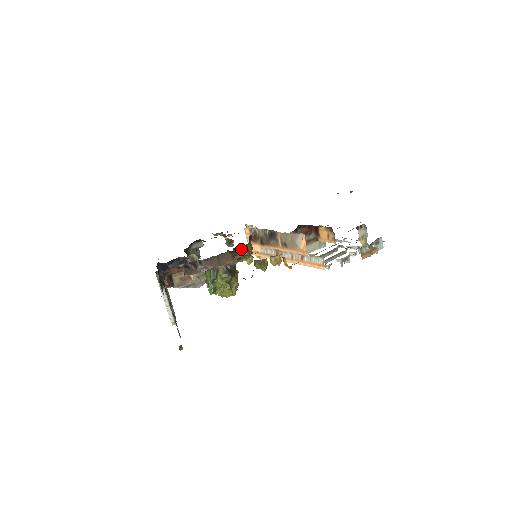
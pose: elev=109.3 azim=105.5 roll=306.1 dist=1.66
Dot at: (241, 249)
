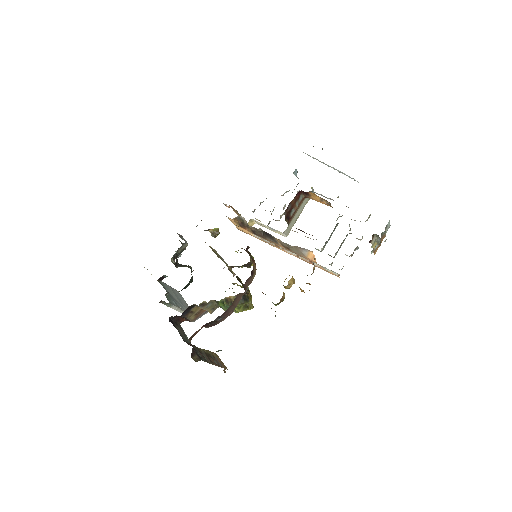
Dot at: (249, 279)
